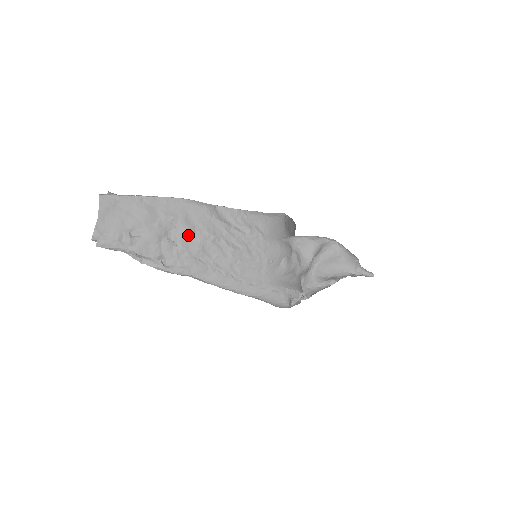
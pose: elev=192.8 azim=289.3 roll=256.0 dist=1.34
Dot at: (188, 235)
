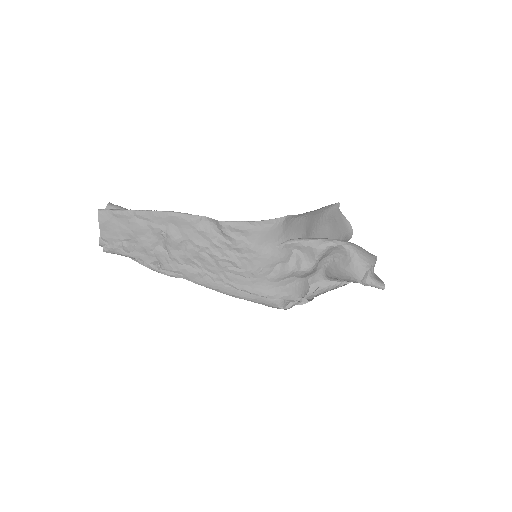
Dot at: (176, 245)
